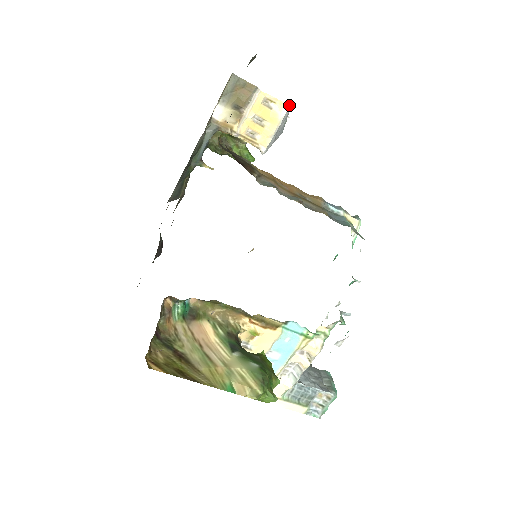
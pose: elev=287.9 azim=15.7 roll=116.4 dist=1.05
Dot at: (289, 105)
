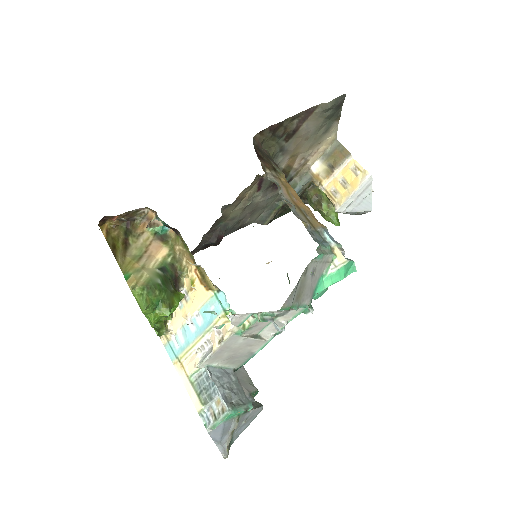
Dot at: (370, 175)
